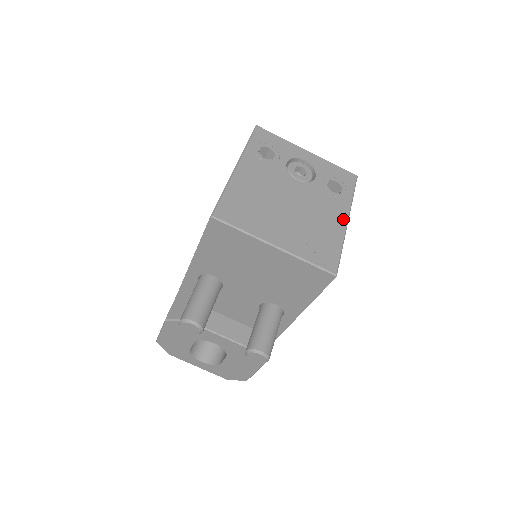
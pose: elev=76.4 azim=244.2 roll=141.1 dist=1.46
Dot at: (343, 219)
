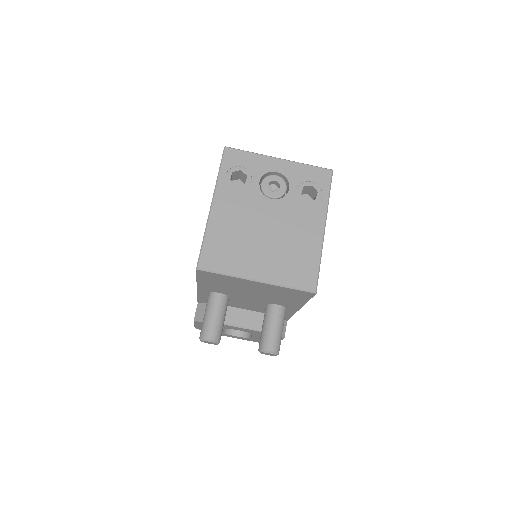
Dot at: (320, 229)
